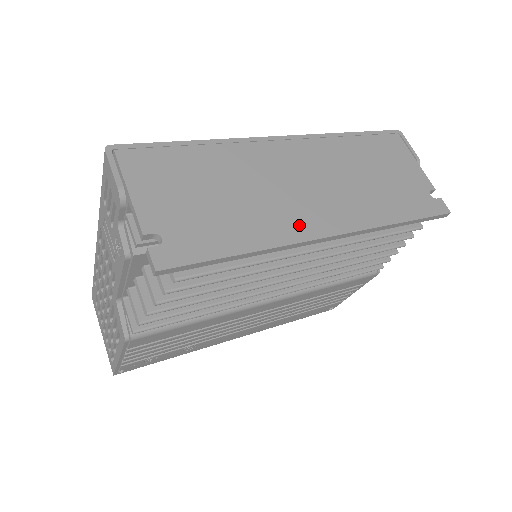
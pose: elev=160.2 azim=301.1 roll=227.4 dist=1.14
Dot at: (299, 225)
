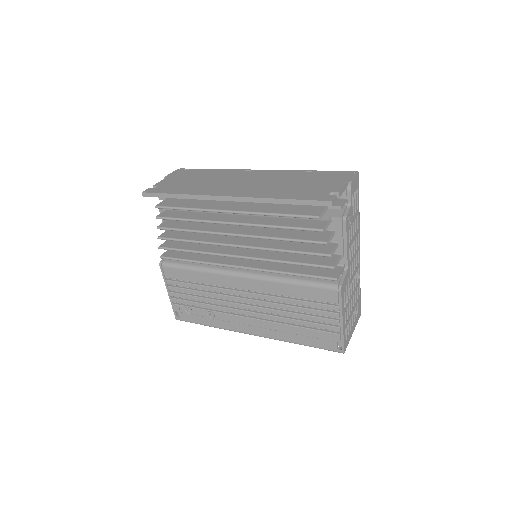
Dot at: (216, 191)
